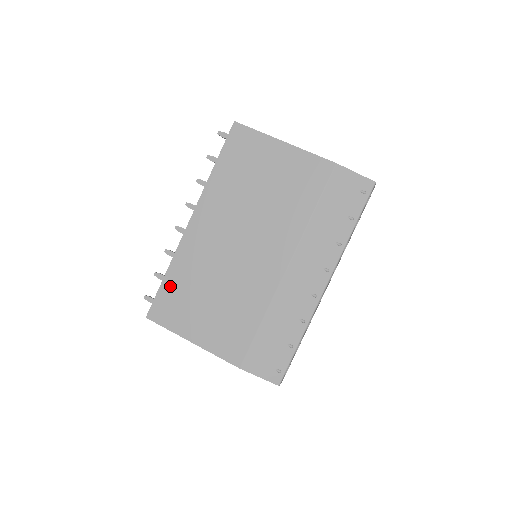
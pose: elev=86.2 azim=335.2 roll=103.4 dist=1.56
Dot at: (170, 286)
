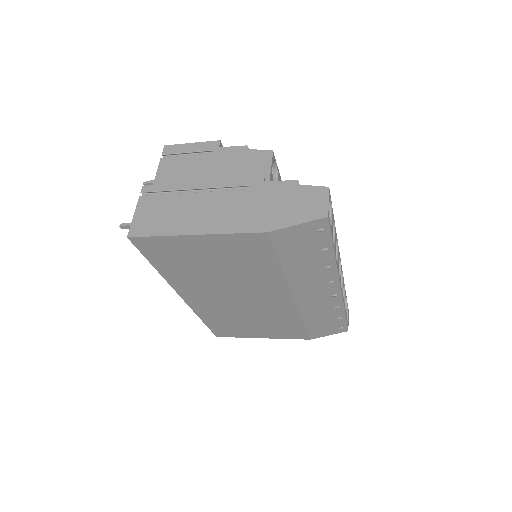
Dot at: (213, 324)
